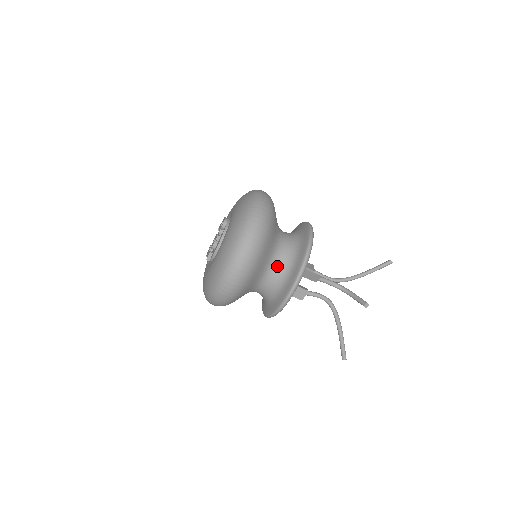
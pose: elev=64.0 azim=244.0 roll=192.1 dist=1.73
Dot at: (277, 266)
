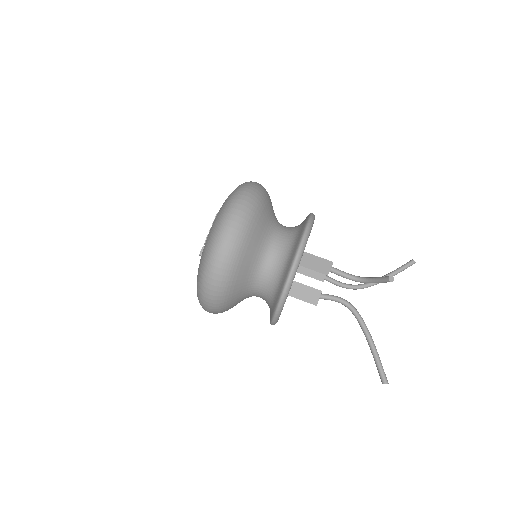
Dot at: (278, 244)
